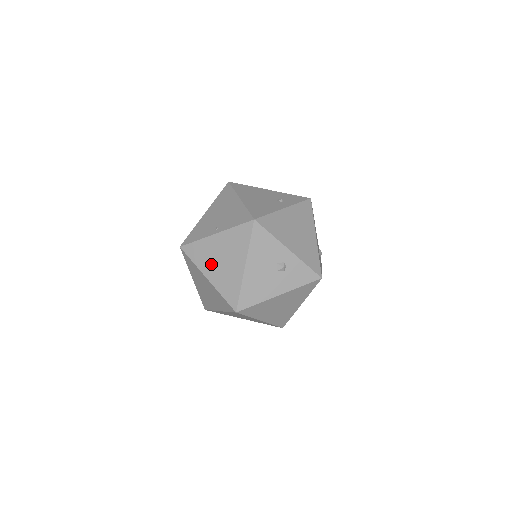
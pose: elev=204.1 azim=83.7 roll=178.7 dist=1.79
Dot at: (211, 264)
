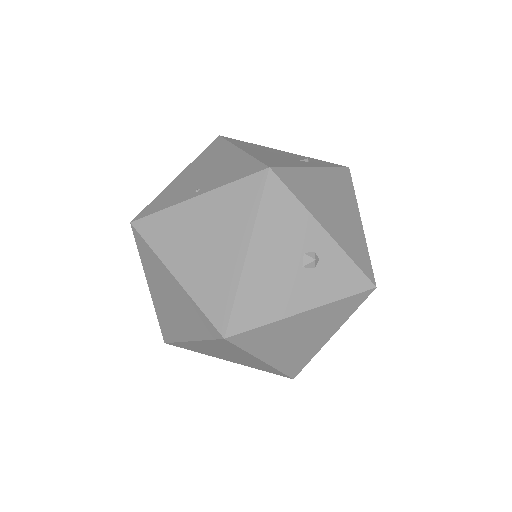
Dot at: (183, 250)
